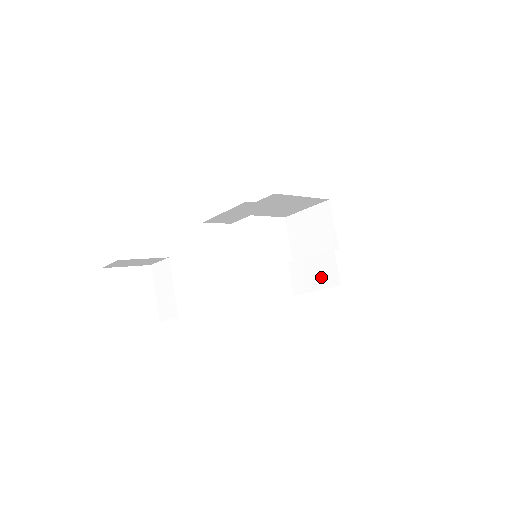
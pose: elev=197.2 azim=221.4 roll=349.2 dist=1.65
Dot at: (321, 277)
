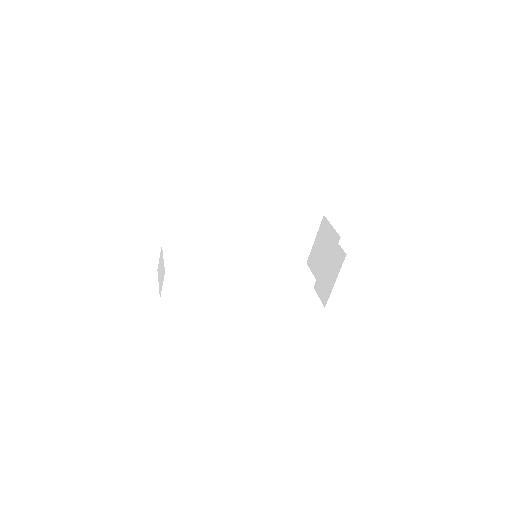
Dot at: (334, 267)
